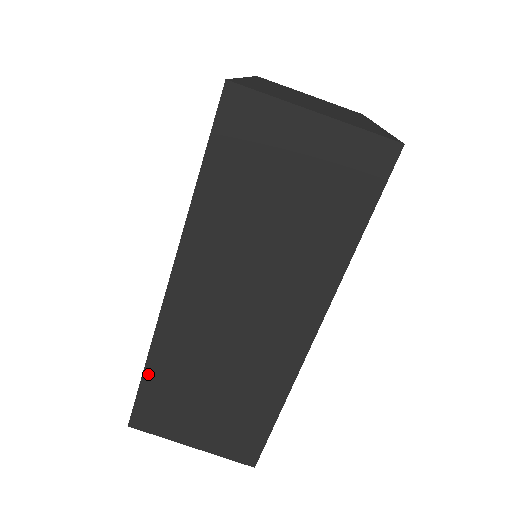
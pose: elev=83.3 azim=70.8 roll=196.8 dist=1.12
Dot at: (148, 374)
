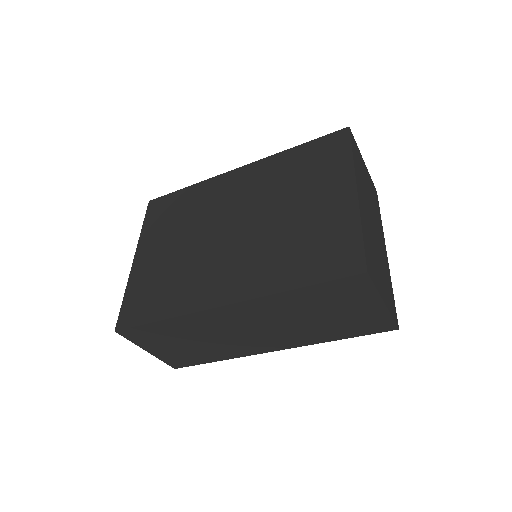
Dot at: (160, 323)
